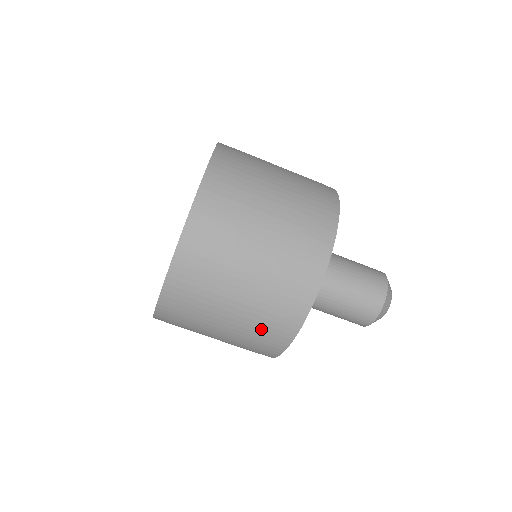
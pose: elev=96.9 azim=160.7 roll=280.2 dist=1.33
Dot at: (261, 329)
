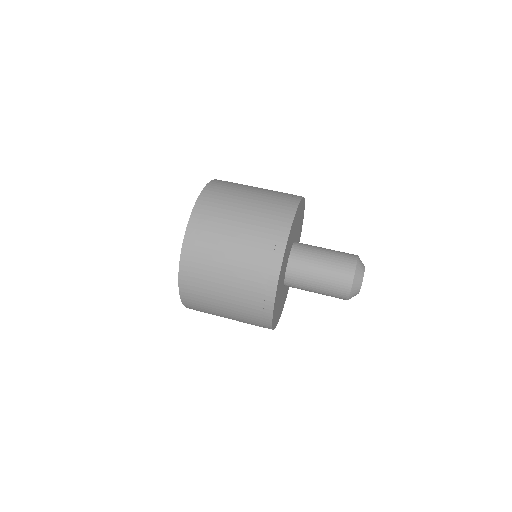
Dot at: (254, 271)
